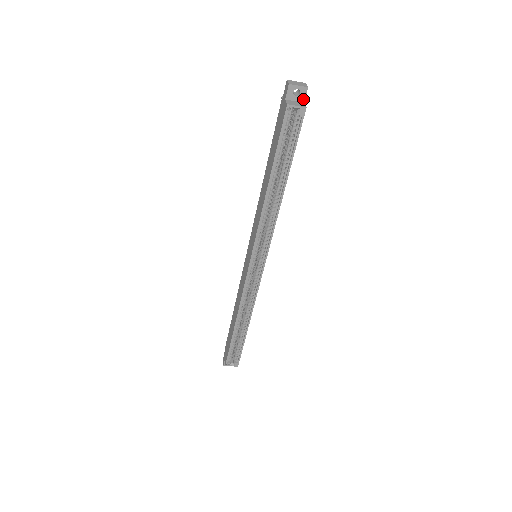
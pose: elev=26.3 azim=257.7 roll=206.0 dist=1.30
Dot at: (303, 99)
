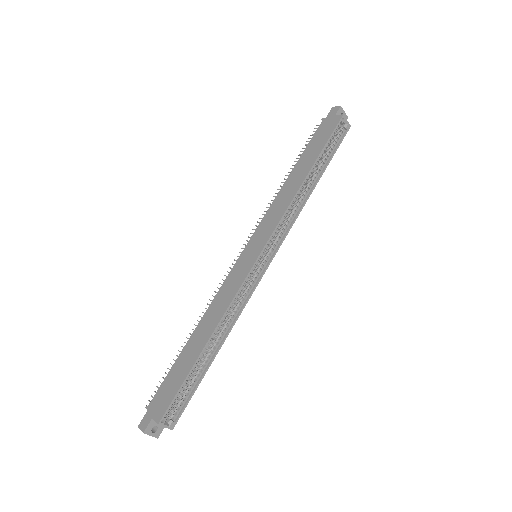
Dot at: occluded
